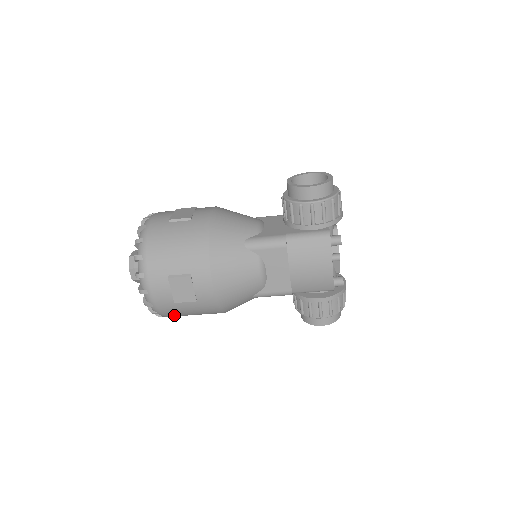
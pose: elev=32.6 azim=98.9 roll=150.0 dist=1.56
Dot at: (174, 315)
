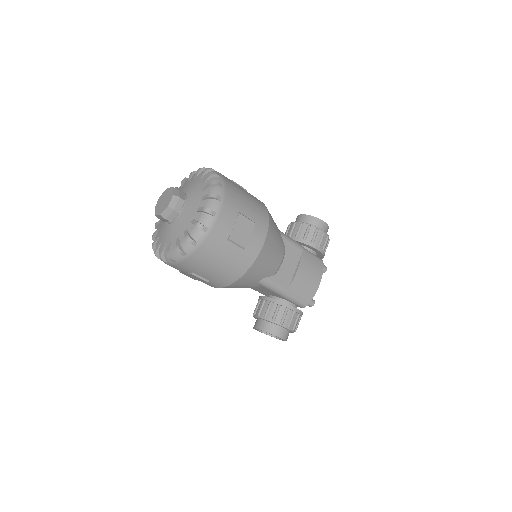
Dot at: (202, 257)
